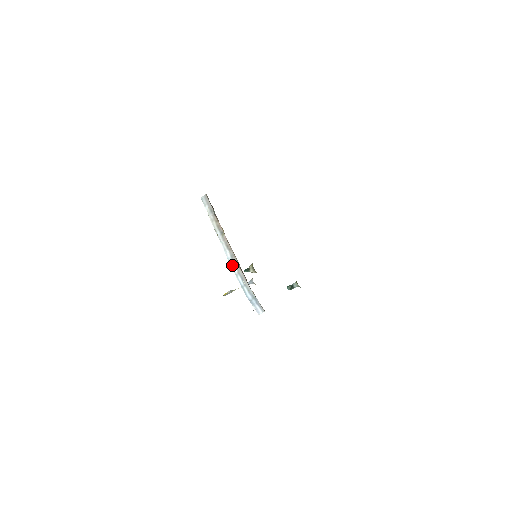
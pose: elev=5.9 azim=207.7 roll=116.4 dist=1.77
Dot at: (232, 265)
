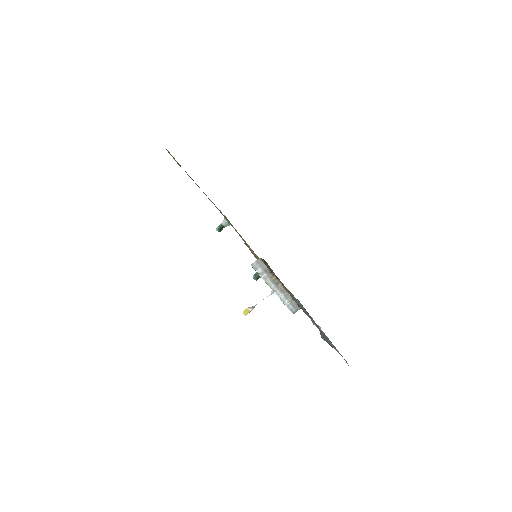
Dot at: (285, 302)
